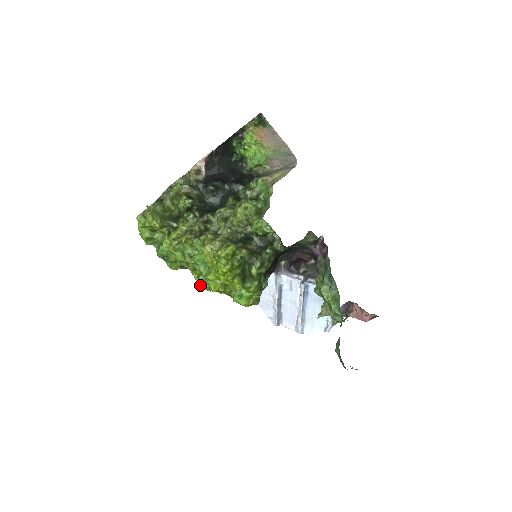
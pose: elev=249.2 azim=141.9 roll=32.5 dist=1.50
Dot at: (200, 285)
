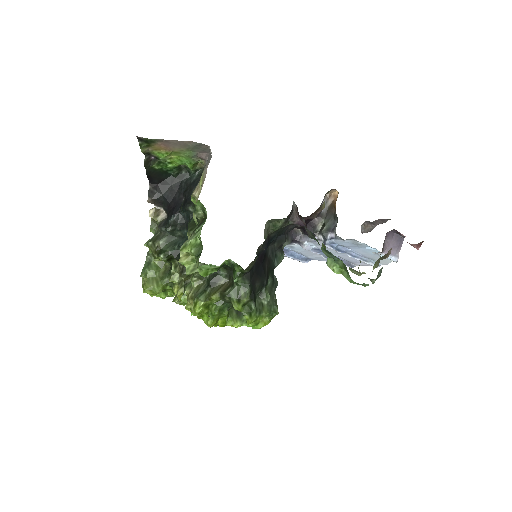
Dot at: occluded
